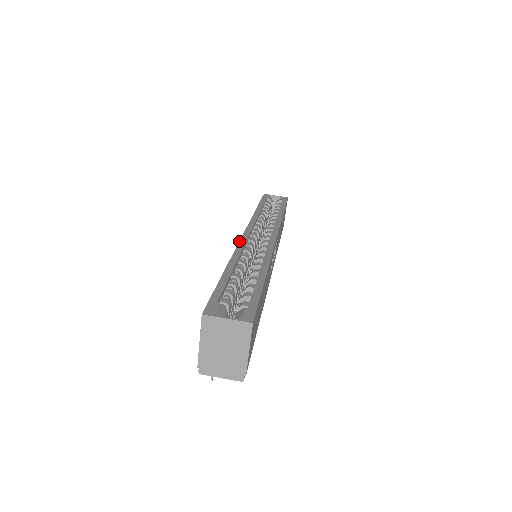
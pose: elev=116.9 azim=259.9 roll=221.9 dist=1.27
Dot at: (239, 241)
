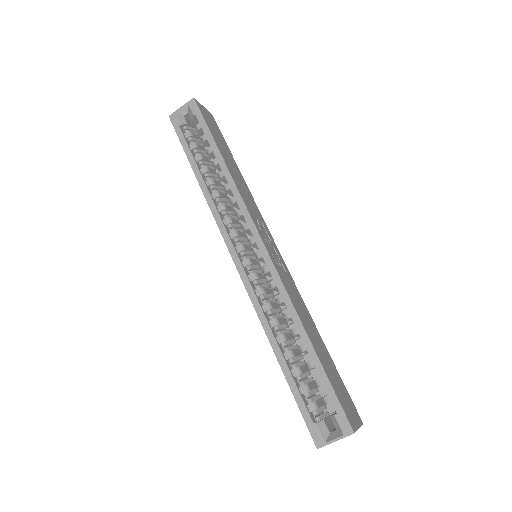
Dot at: (245, 288)
